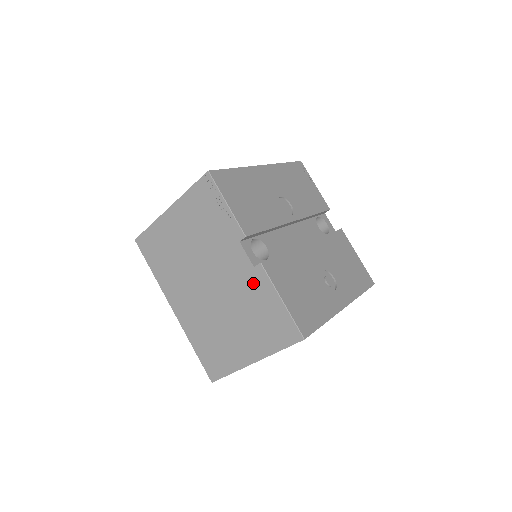
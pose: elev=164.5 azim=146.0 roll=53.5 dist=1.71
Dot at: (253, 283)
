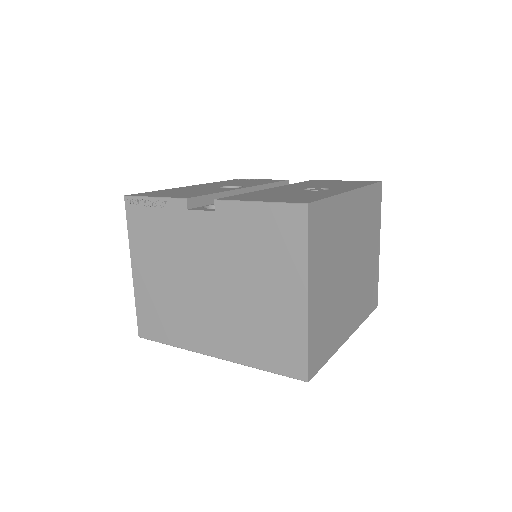
Dot at: (228, 225)
